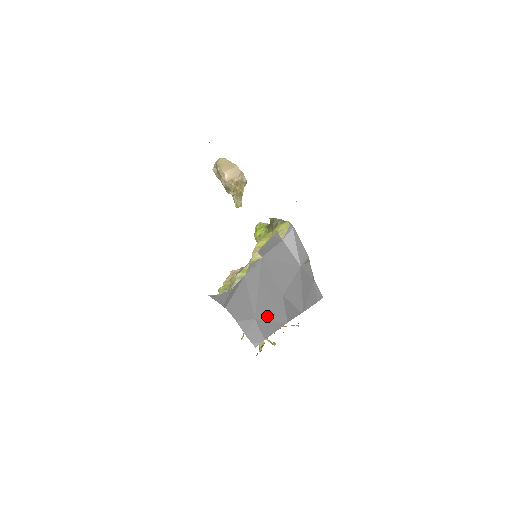
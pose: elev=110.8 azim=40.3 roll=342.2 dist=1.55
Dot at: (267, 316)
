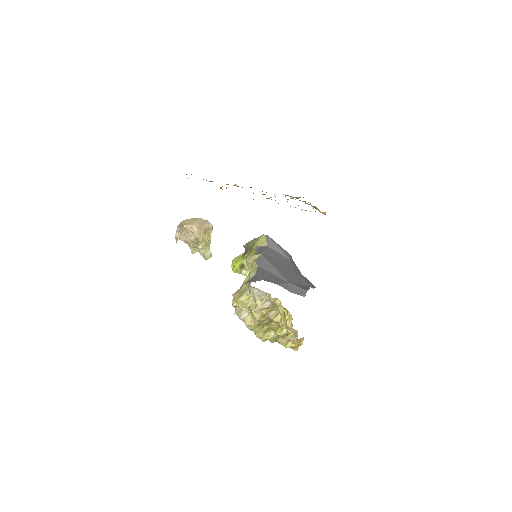
Dot at: (295, 282)
